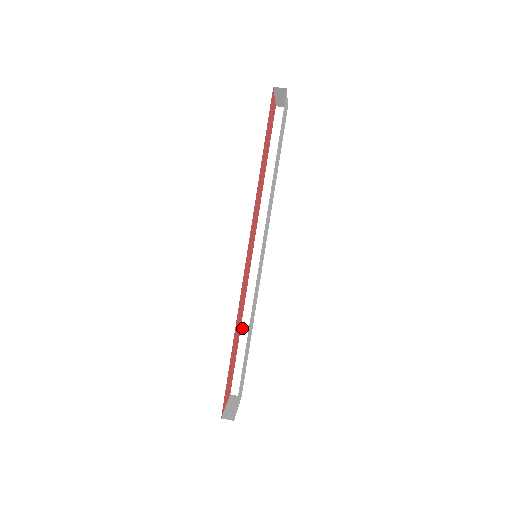
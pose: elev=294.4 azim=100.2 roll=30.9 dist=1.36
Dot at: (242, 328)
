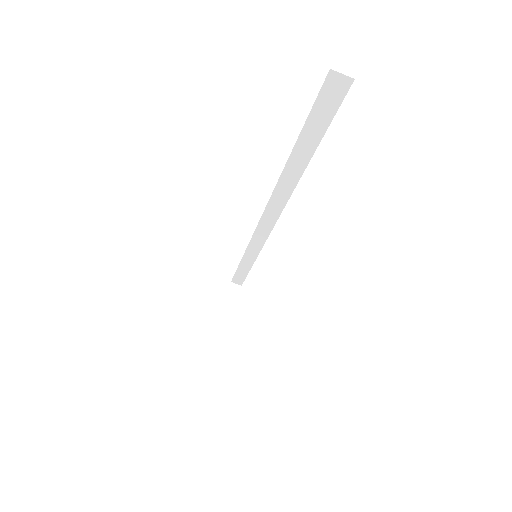
Dot at: (244, 257)
